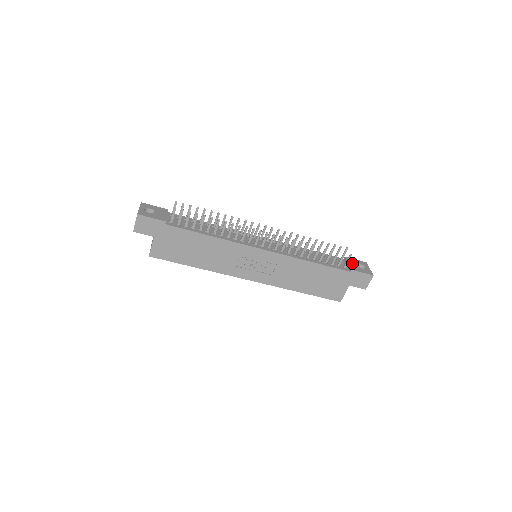
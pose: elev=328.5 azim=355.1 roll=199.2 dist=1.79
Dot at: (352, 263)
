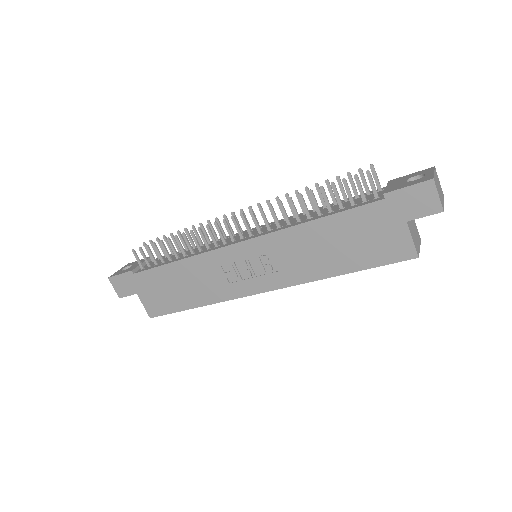
Dot at: (395, 183)
